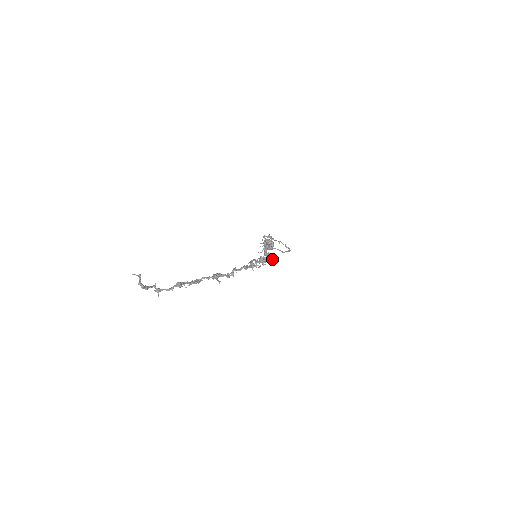
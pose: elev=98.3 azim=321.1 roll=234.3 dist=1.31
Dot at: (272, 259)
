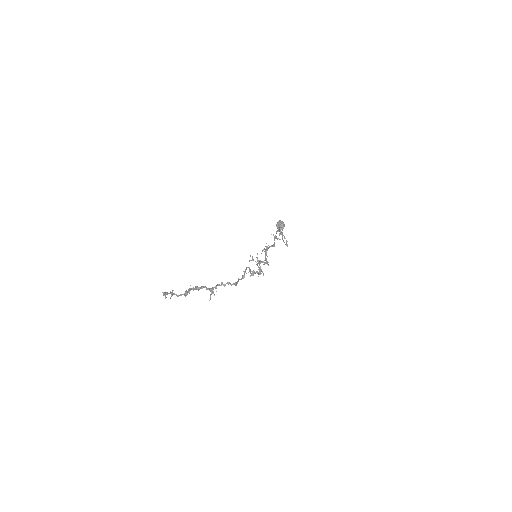
Dot at: occluded
